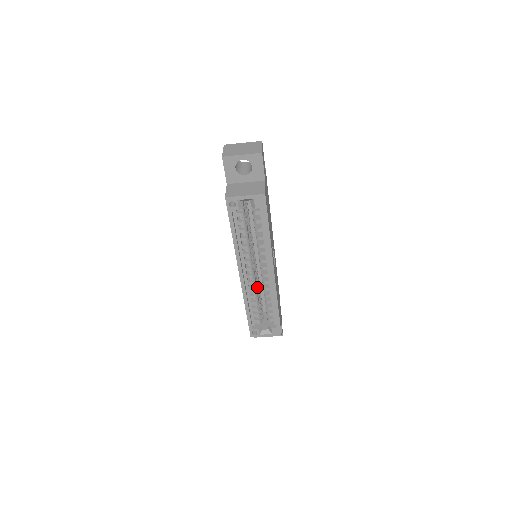
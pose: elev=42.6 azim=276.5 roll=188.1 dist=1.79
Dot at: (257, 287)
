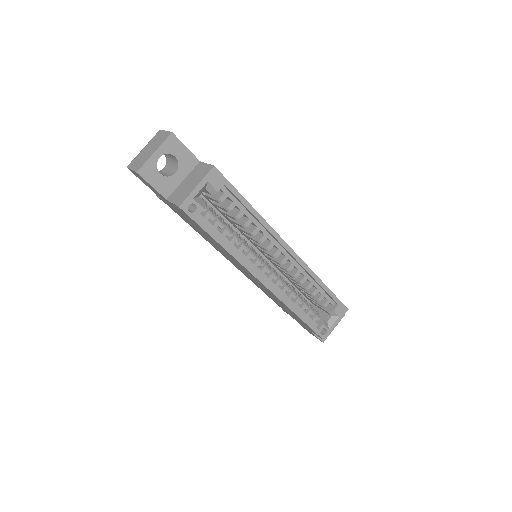
Dot at: (286, 283)
